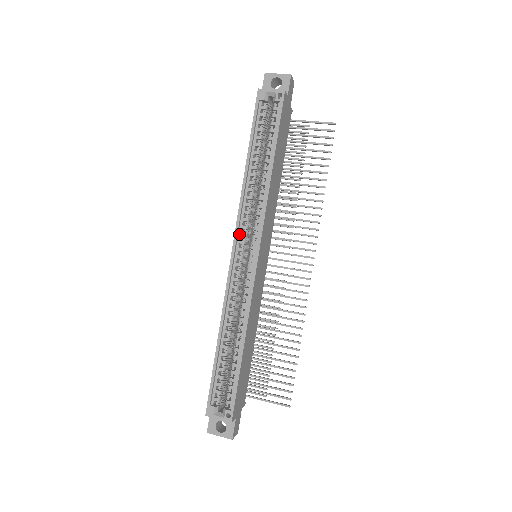
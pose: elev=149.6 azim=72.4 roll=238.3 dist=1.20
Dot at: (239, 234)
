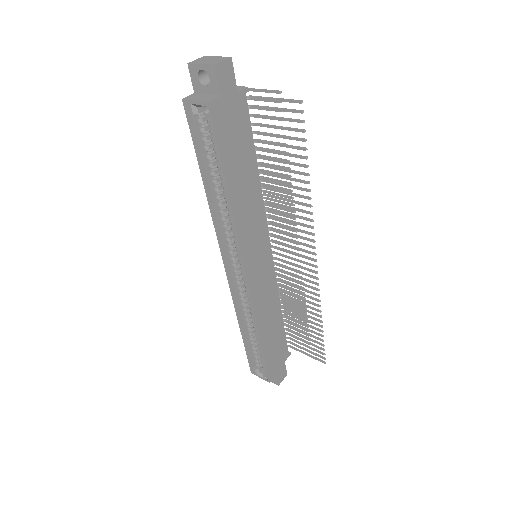
Dot at: (225, 251)
